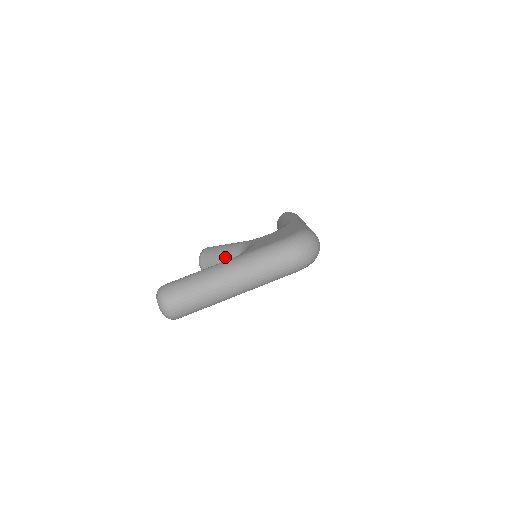
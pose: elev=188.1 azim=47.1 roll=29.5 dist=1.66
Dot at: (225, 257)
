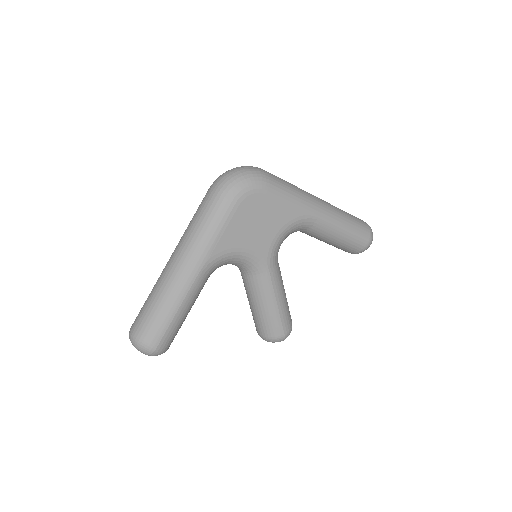
Dot at: occluded
